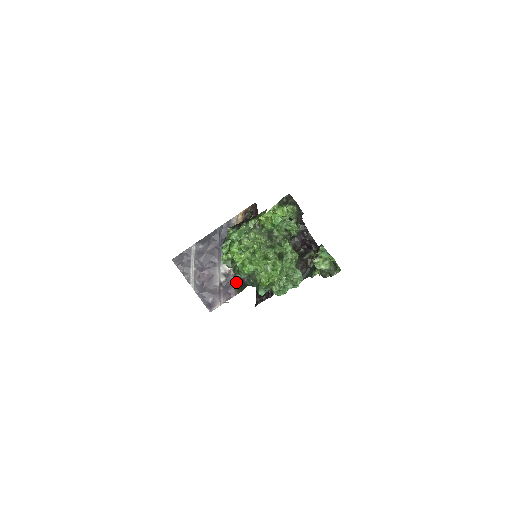
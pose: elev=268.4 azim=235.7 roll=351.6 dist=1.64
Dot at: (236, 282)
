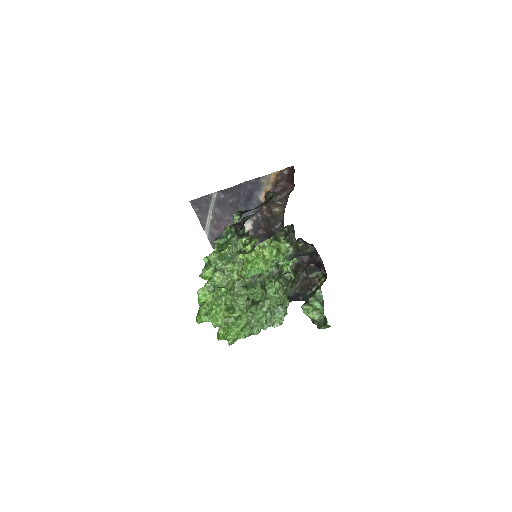
Dot at: occluded
